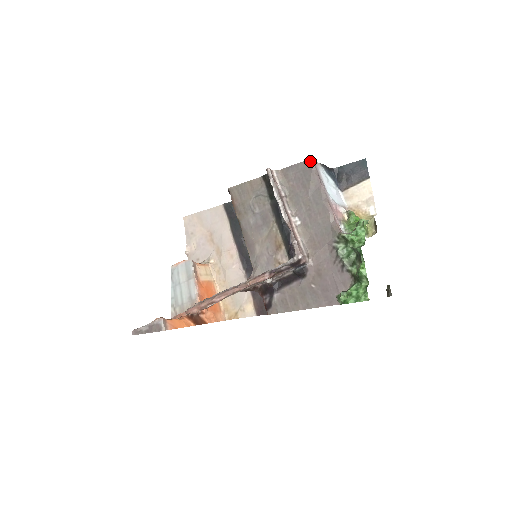
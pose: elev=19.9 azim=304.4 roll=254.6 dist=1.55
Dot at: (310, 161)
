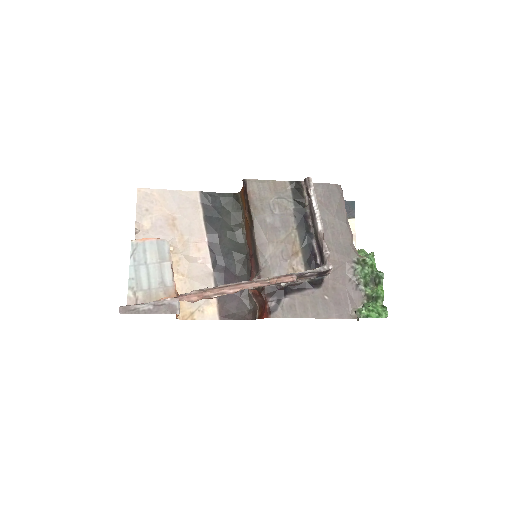
Dot at: (340, 186)
